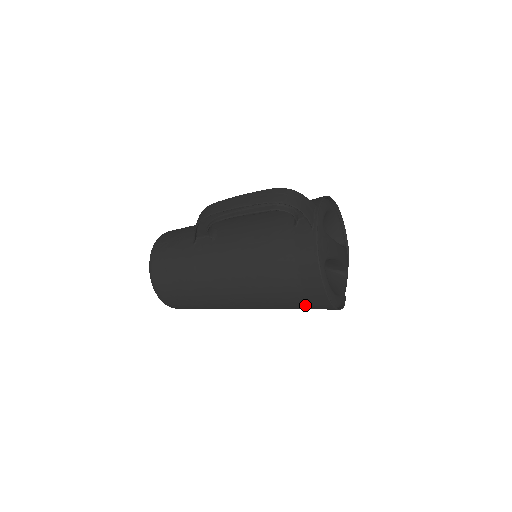
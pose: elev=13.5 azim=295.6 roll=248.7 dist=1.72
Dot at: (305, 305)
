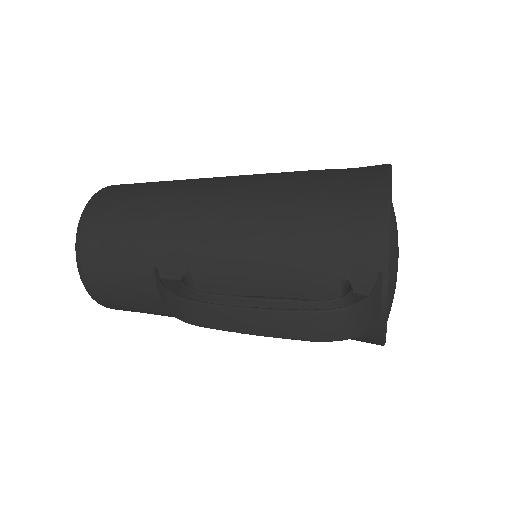
Dot at: occluded
